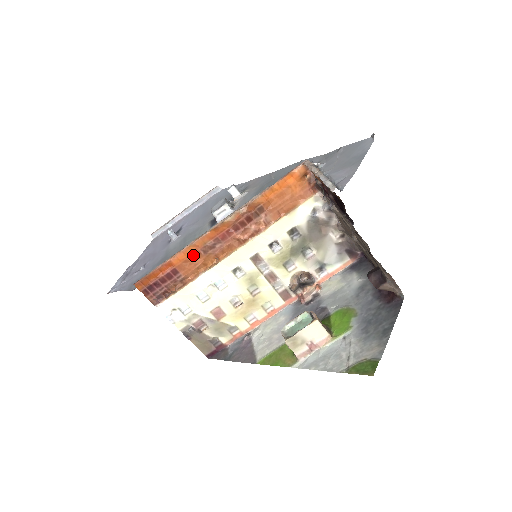
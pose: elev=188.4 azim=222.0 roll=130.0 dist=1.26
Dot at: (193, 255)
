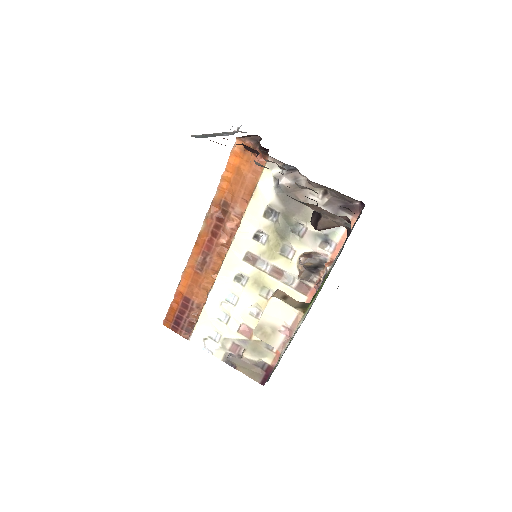
Dot at: (193, 277)
